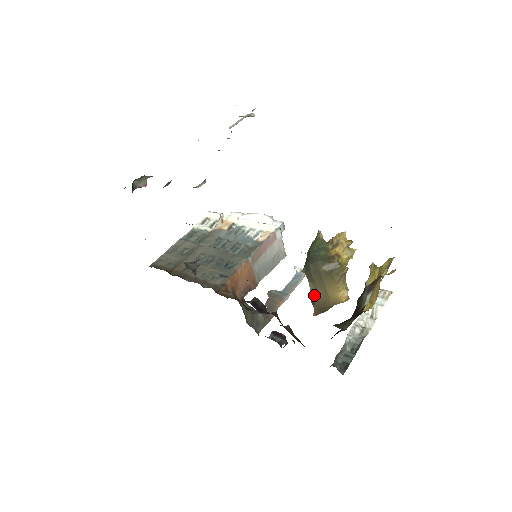
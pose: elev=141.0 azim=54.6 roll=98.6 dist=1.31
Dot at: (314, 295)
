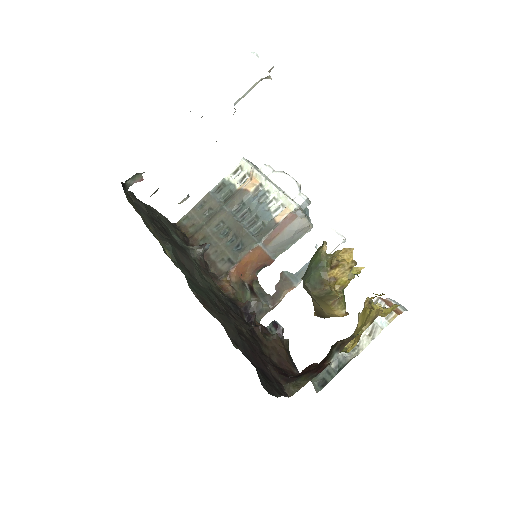
Dot at: (313, 302)
